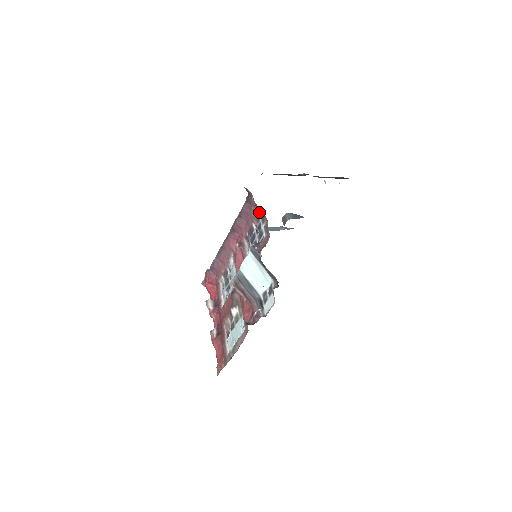
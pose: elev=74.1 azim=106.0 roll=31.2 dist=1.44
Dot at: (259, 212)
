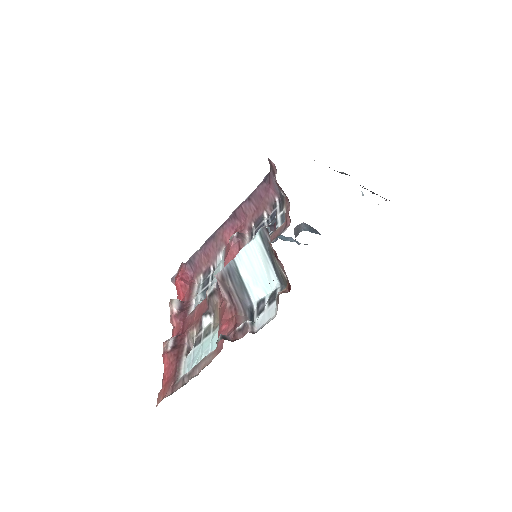
Dot at: (278, 197)
